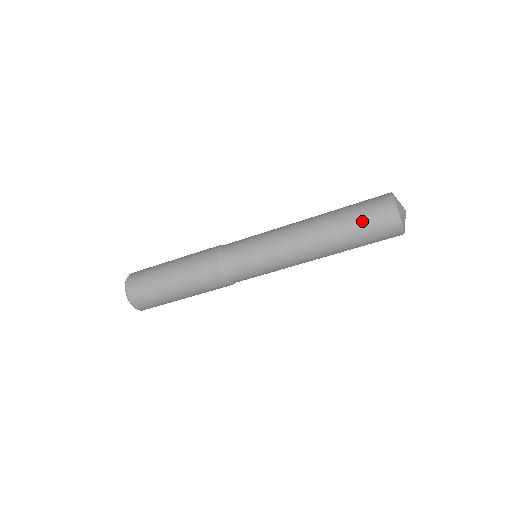
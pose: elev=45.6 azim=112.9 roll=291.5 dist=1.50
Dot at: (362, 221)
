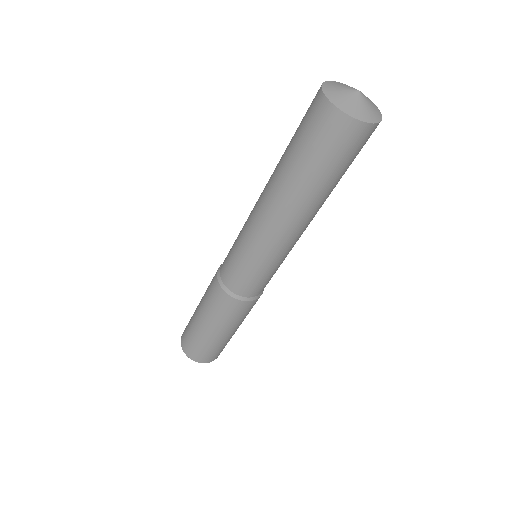
Dot at: (296, 134)
